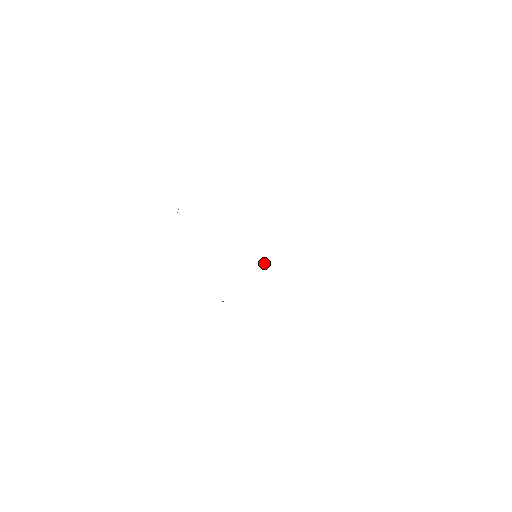
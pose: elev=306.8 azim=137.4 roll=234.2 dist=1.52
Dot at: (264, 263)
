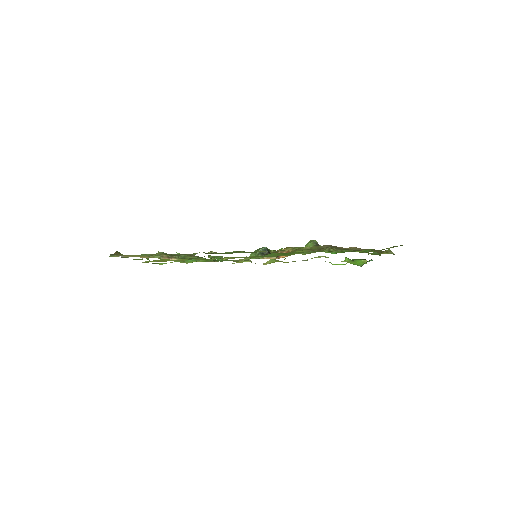
Dot at: (263, 248)
